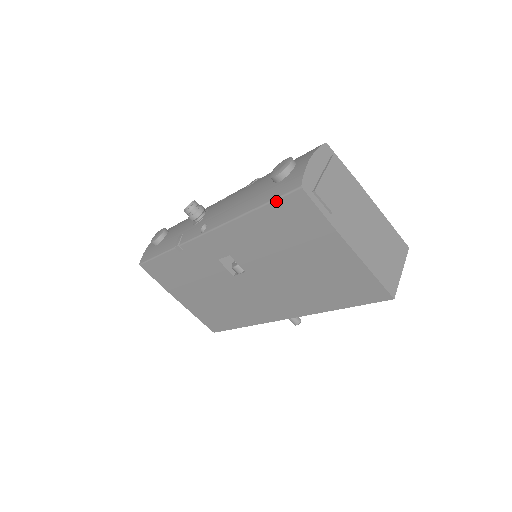
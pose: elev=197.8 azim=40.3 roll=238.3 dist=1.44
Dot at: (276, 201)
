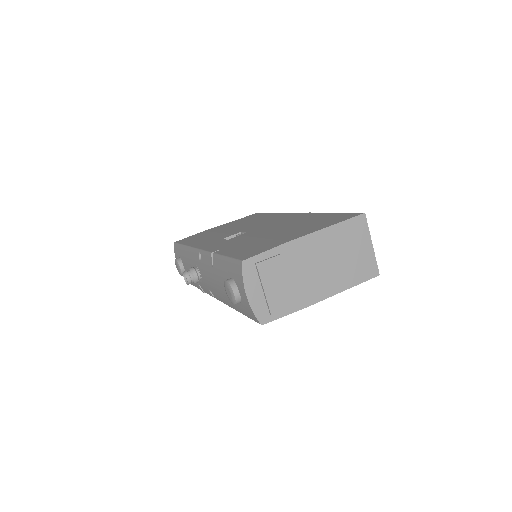
Dot at: occluded
